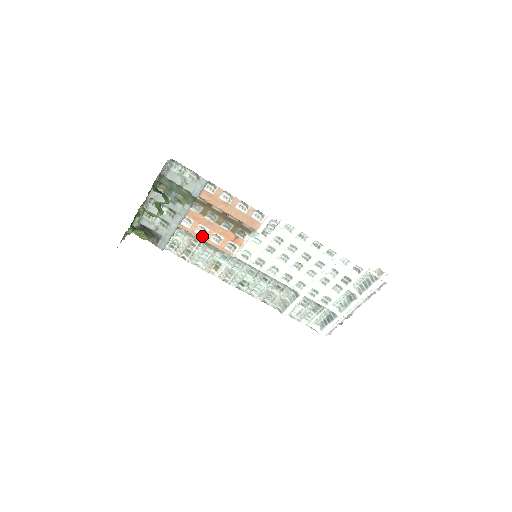
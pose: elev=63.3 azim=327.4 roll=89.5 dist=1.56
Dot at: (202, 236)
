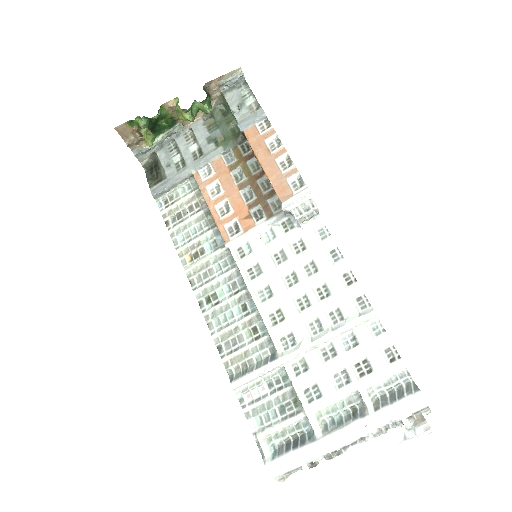
Dot at: (210, 198)
